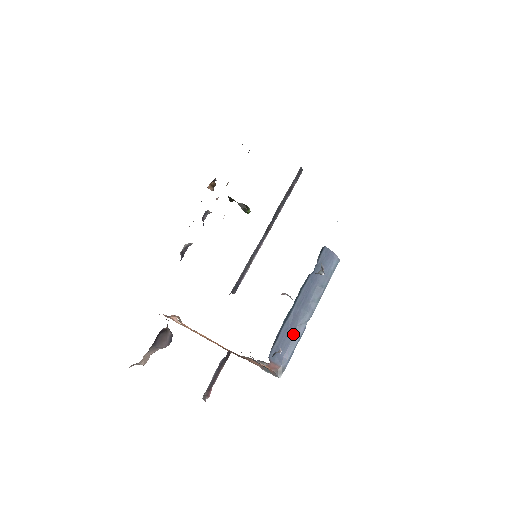
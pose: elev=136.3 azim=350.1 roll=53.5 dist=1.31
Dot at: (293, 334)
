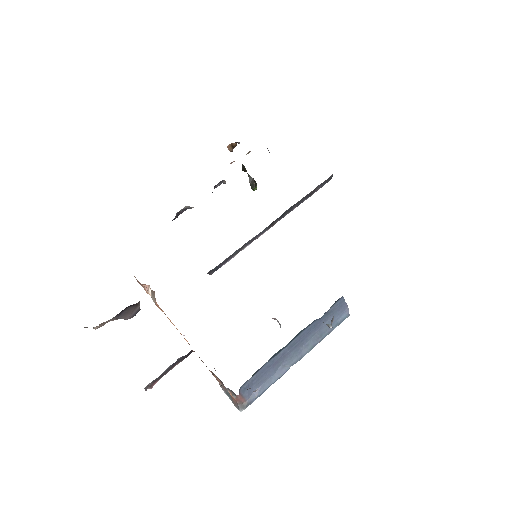
Dot at: (273, 373)
